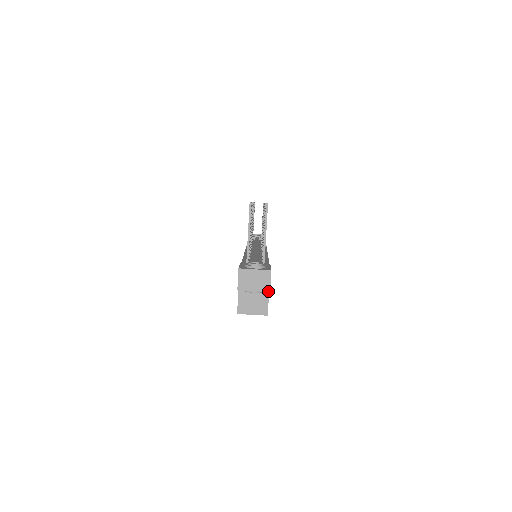
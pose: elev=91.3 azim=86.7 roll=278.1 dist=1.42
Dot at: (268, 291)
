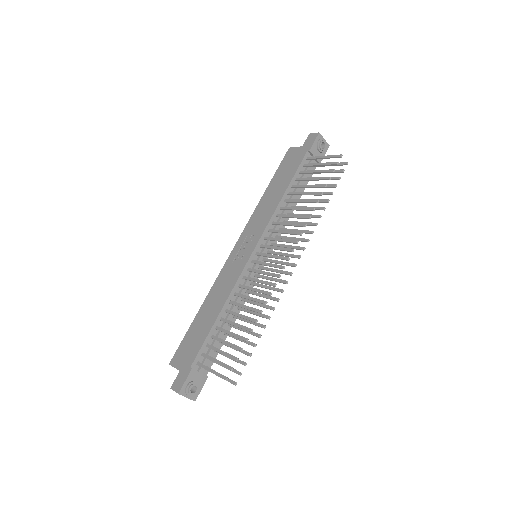
Dot at: occluded
